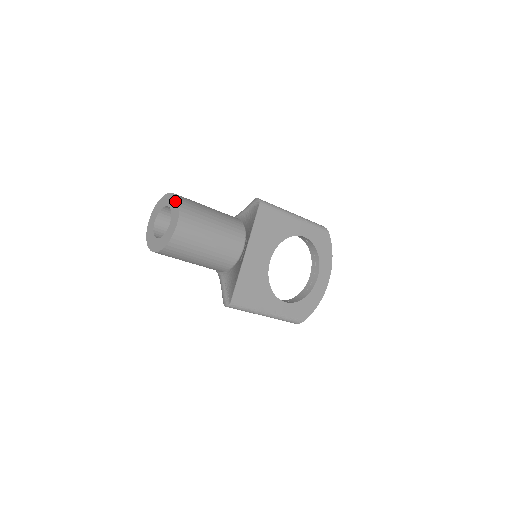
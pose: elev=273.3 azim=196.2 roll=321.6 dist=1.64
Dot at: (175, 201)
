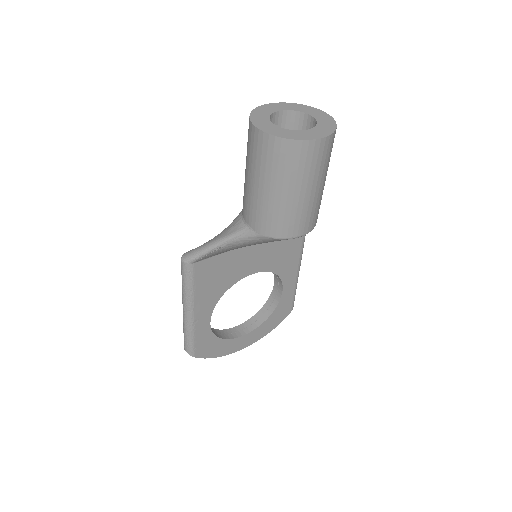
Dot at: (330, 122)
